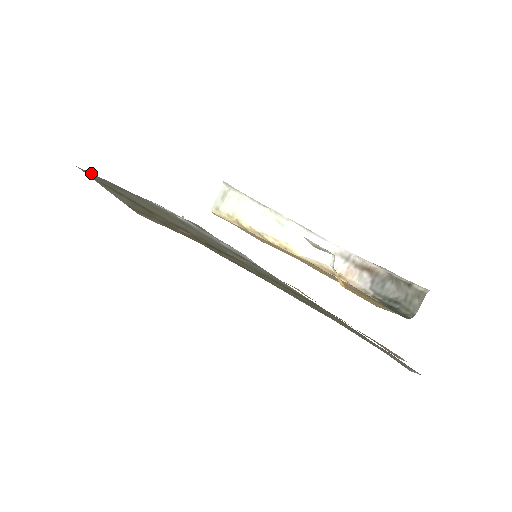
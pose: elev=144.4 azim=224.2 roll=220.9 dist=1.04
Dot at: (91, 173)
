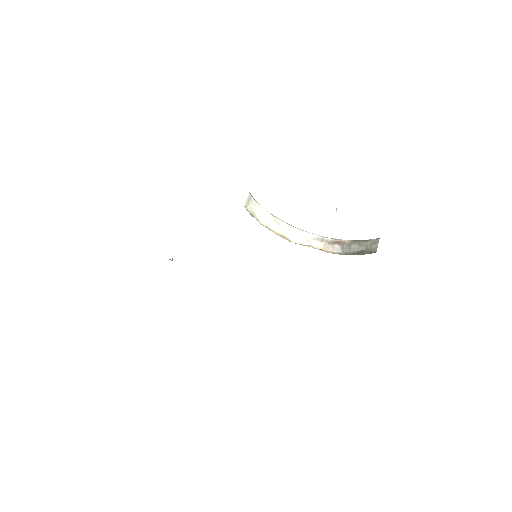
Dot at: occluded
